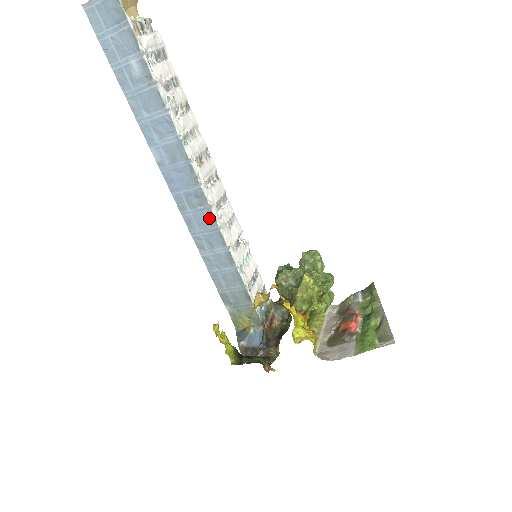
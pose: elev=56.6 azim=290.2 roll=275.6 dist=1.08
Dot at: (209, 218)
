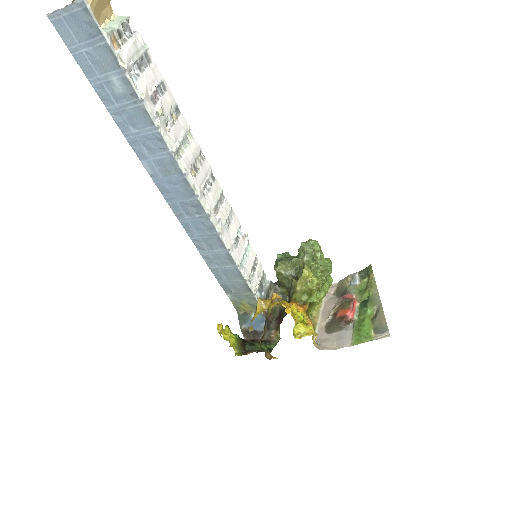
Dot at: (207, 225)
